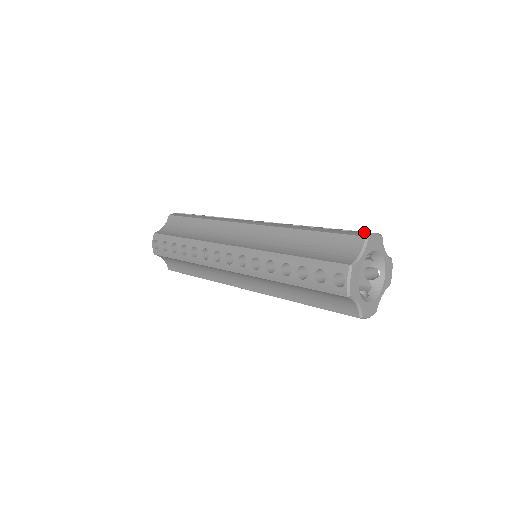
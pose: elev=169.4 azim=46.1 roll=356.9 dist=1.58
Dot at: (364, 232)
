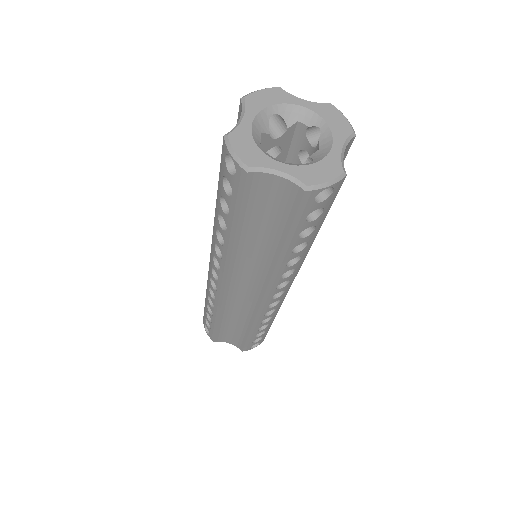
Dot at: occluded
